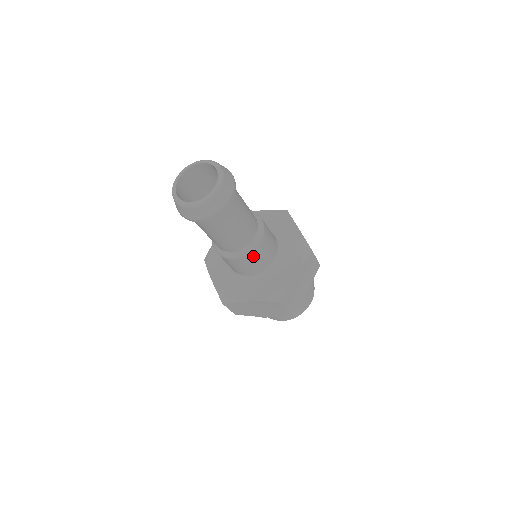
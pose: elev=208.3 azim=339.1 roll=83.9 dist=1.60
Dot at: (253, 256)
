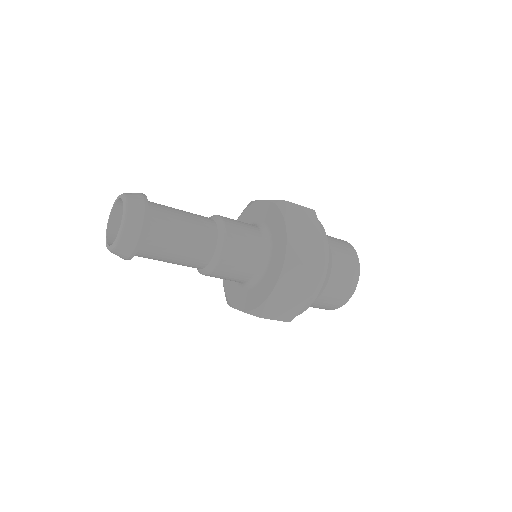
Dot at: (233, 246)
